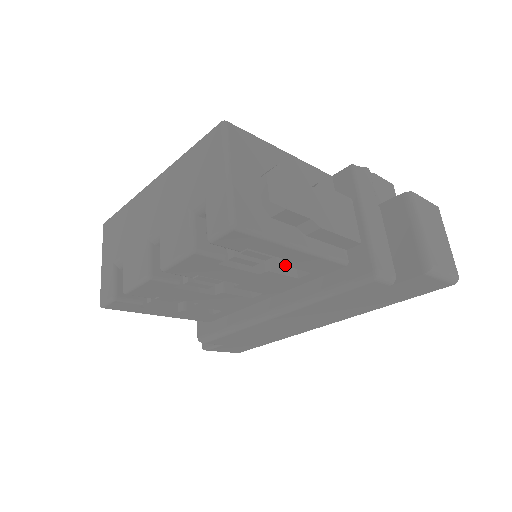
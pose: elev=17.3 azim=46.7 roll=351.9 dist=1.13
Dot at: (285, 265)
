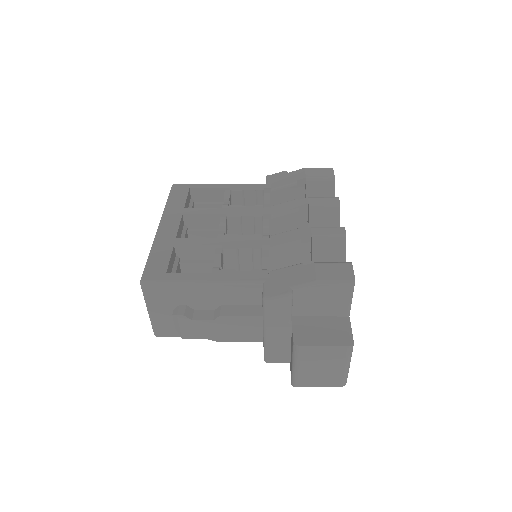
Dot at: occluded
